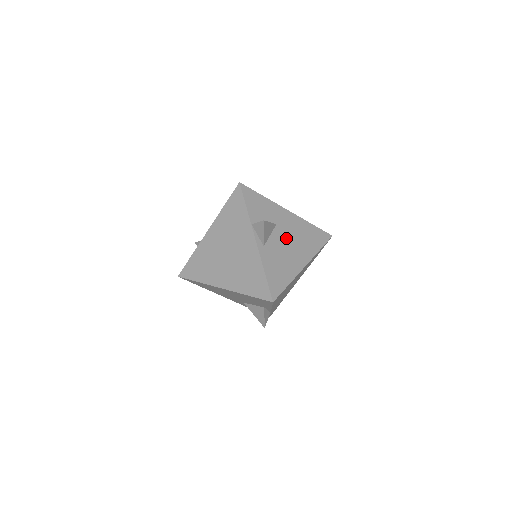
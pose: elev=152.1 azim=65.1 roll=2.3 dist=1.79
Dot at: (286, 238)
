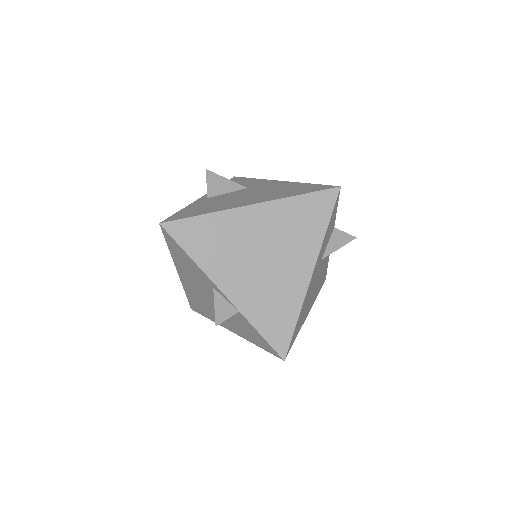
Dot at: (249, 193)
